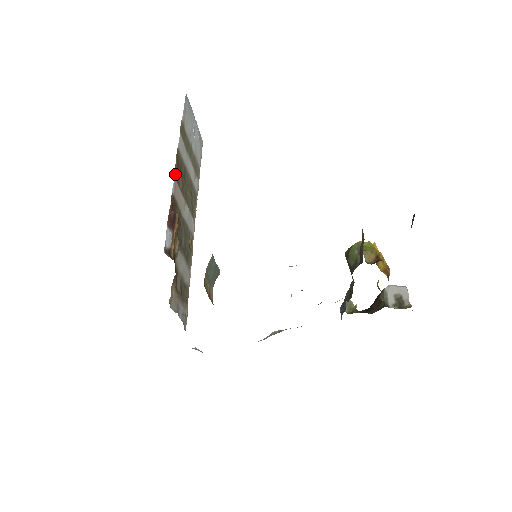
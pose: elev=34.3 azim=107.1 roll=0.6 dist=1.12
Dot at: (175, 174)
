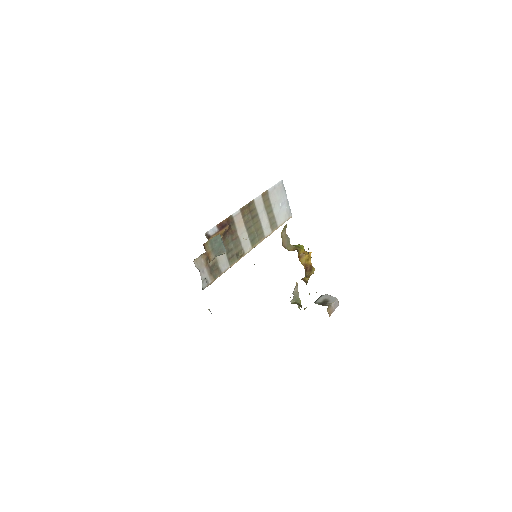
Dot at: (242, 209)
